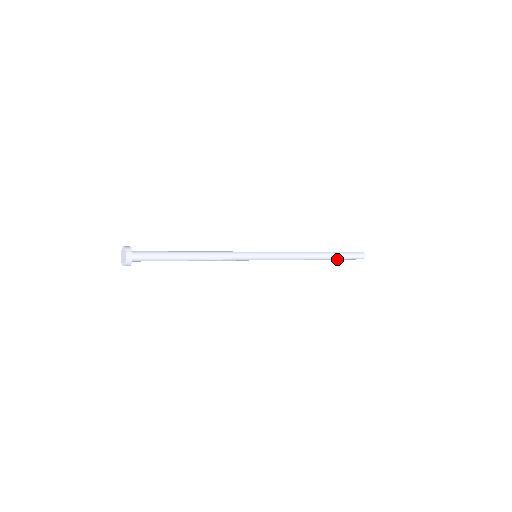
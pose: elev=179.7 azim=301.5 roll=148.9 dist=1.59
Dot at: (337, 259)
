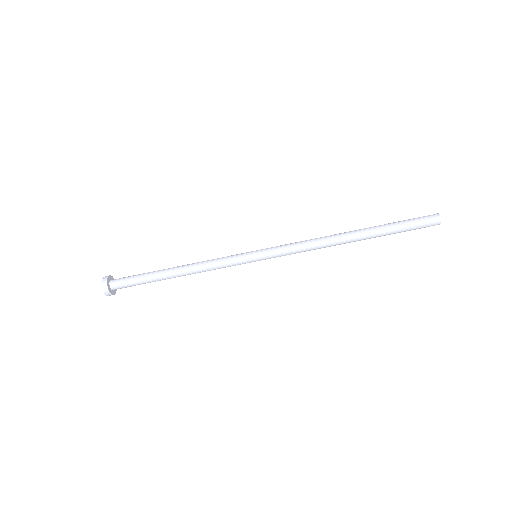
Dot at: (388, 231)
